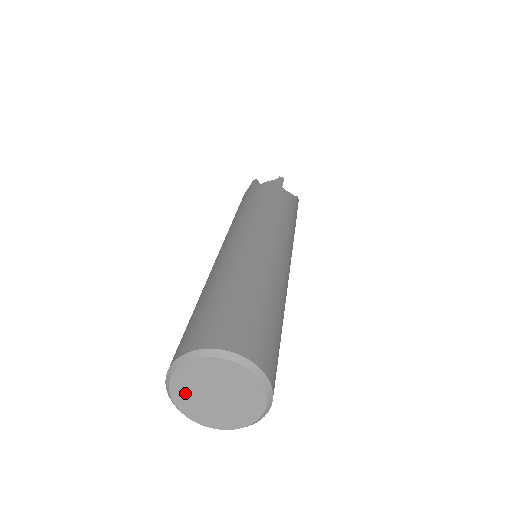
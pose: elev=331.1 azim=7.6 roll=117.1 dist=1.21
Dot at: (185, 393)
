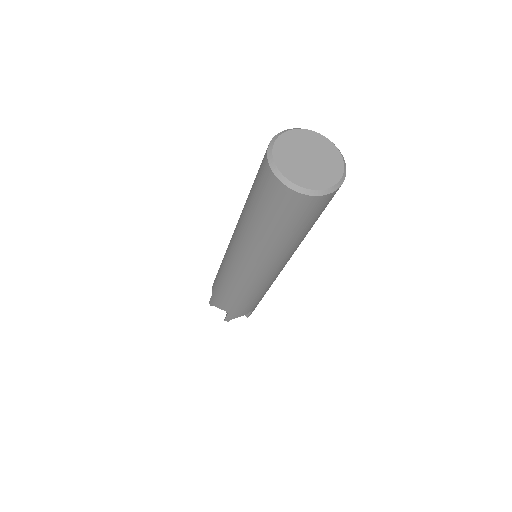
Dot at: (292, 141)
